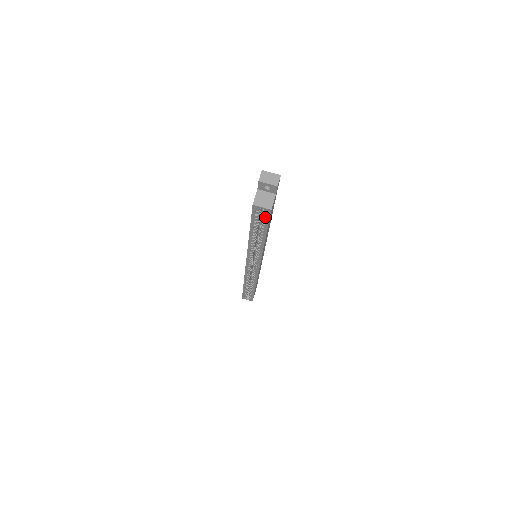
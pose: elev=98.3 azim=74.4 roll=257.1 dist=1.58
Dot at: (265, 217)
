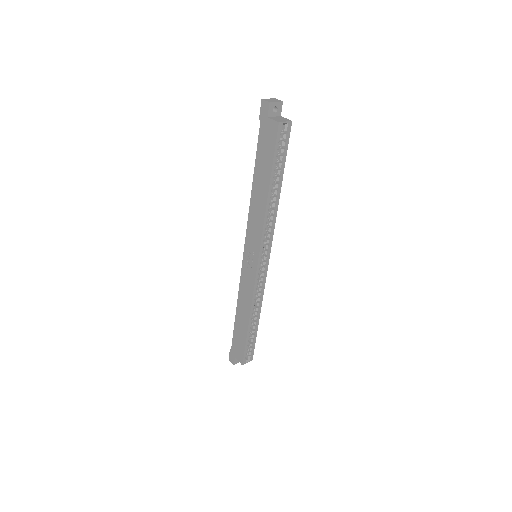
Dot at: (285, 141)
